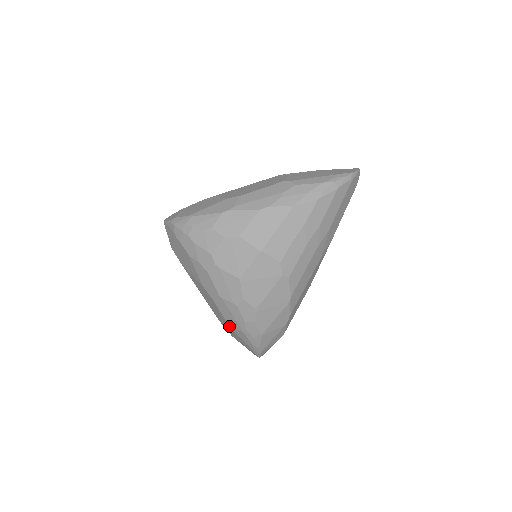
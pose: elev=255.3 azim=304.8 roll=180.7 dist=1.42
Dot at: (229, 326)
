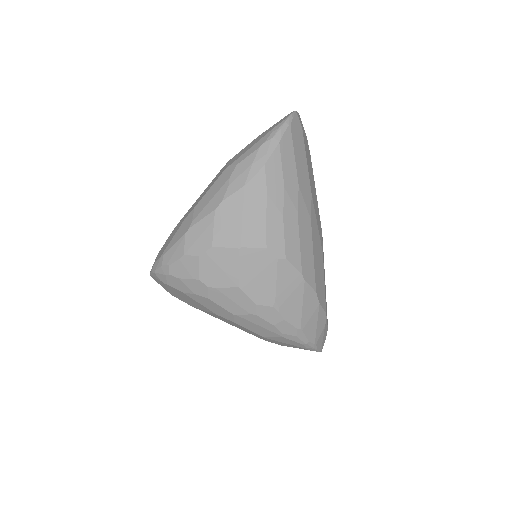
Dot at: (266, 338)
